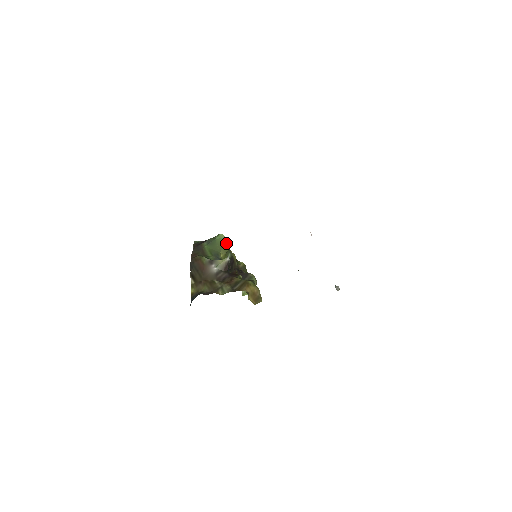
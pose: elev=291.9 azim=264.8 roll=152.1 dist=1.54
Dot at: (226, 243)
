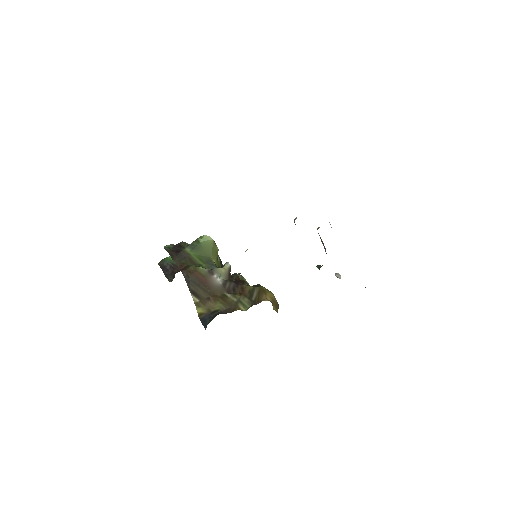
Dot at: (214, 245)
